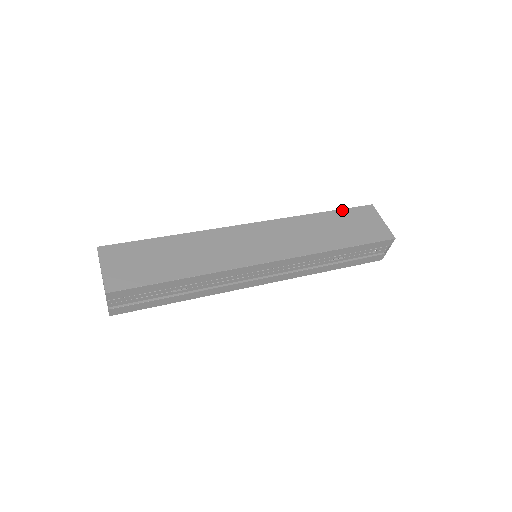
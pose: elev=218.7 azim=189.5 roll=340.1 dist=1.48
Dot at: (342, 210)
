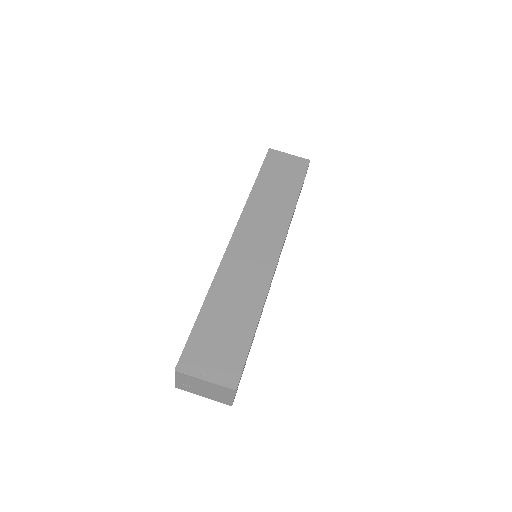
Dot at: (262, 169)
